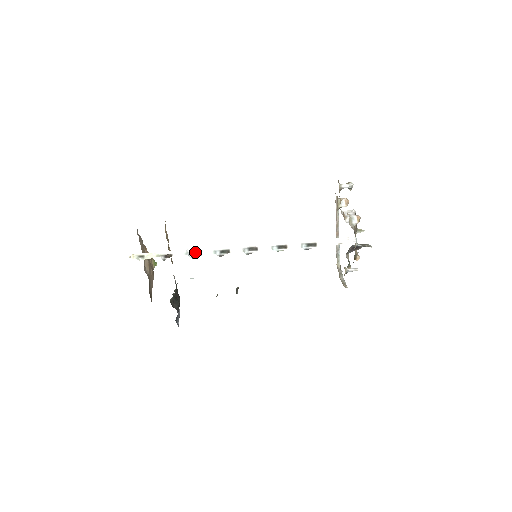
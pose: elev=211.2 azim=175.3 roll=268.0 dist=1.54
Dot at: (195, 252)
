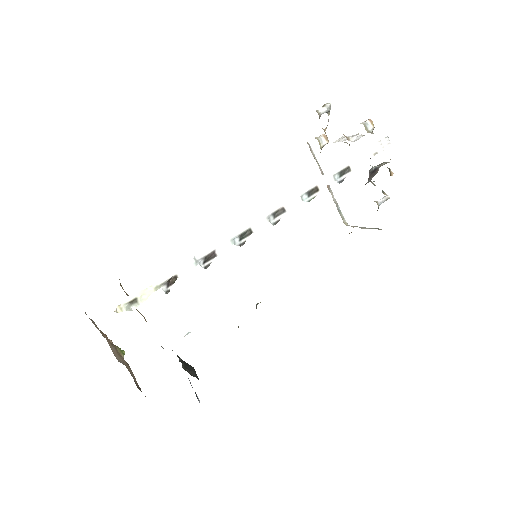
Dot at: (206, 255)
